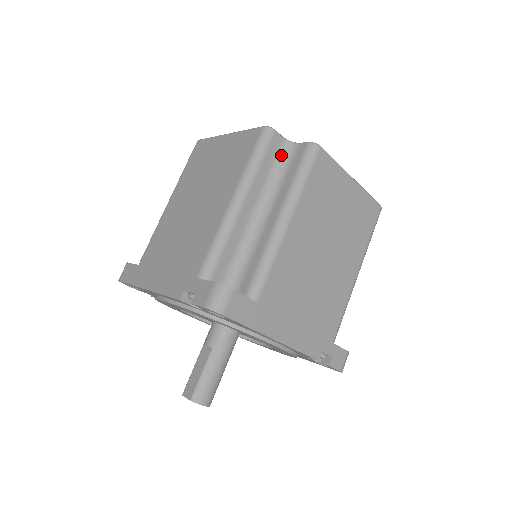
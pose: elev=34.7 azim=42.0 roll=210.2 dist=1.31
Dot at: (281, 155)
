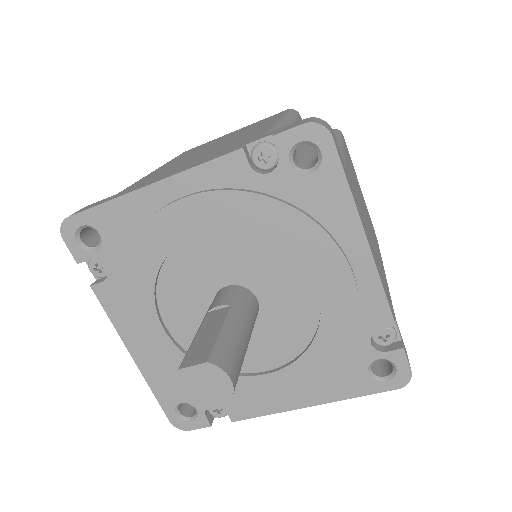
Dot at: occluded
